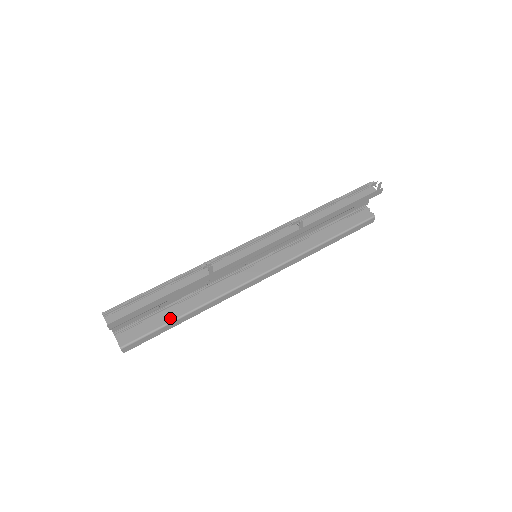
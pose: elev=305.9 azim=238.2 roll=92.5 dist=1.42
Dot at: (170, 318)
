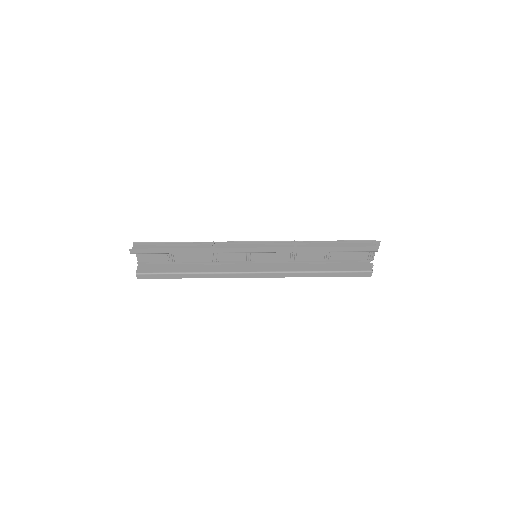
Dot at: (177, 270)
